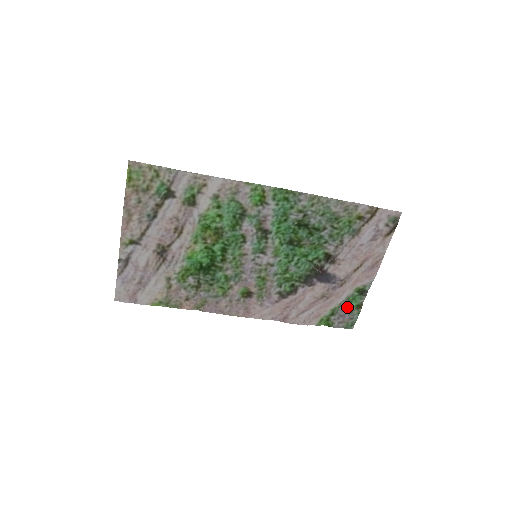
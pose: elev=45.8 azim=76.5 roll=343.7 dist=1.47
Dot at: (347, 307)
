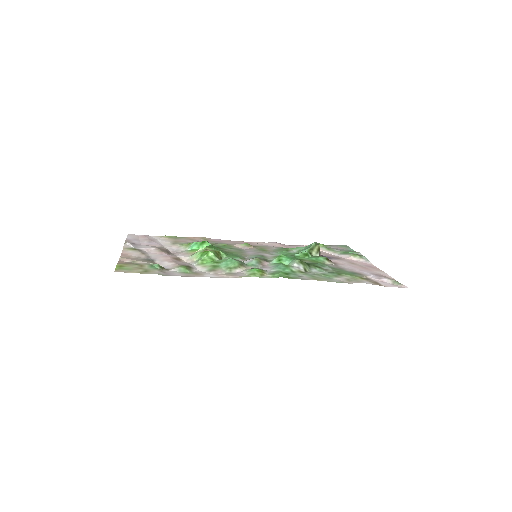
Dot at: (343, 251)
